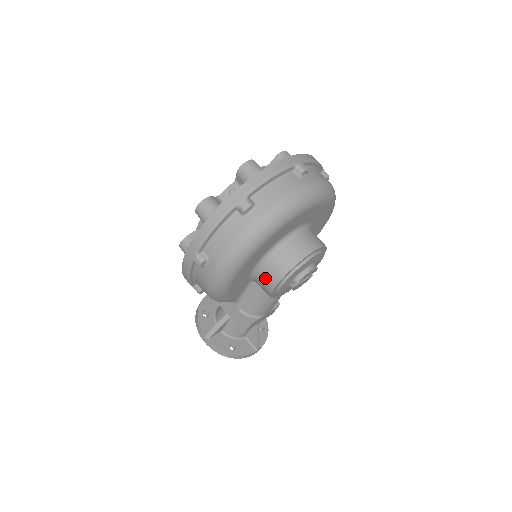
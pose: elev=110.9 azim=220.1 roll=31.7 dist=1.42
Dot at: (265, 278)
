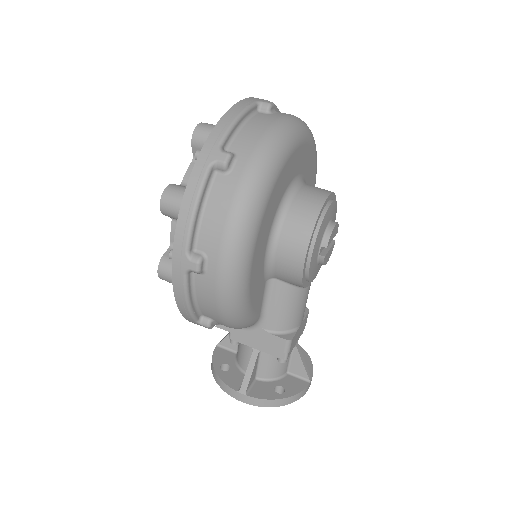
Dot at: (286, 258)
